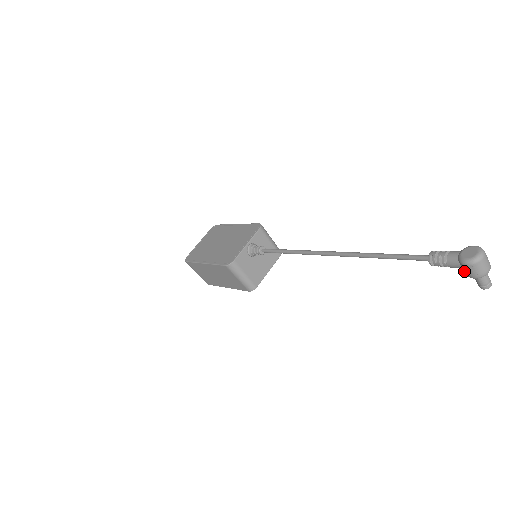
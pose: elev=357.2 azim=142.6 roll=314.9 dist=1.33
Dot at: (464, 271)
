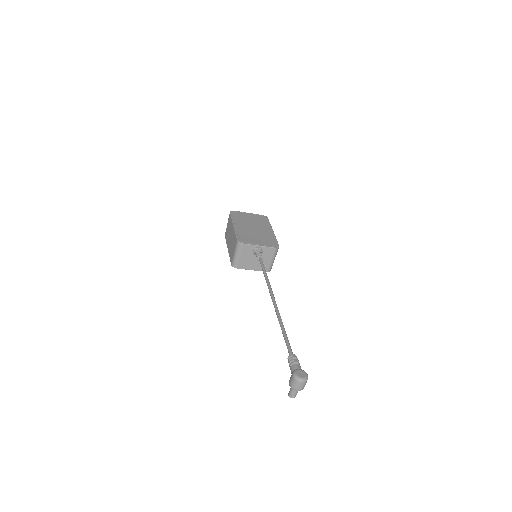
Dot at: (291, 377)
